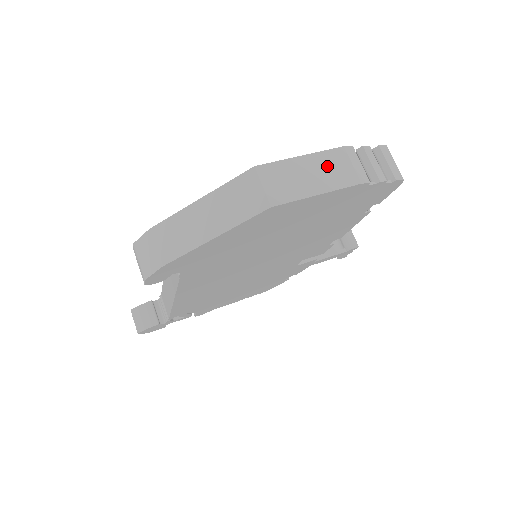
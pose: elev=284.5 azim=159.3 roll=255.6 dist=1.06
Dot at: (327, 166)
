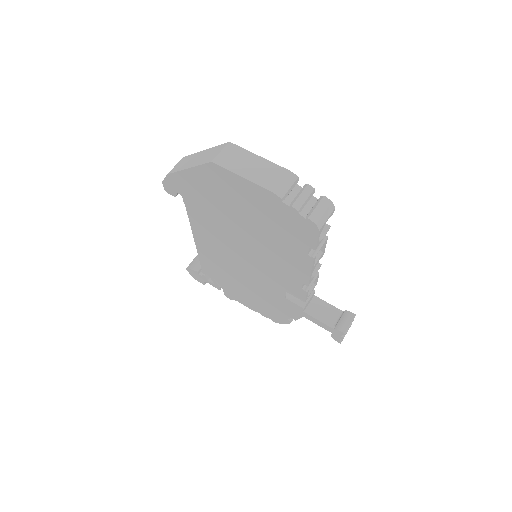
Dot at: (266, 171)
